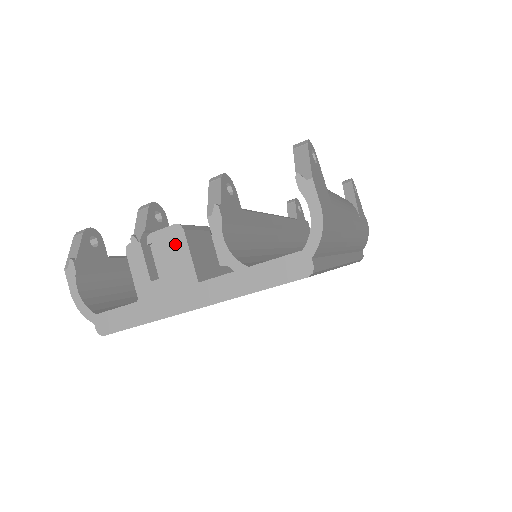
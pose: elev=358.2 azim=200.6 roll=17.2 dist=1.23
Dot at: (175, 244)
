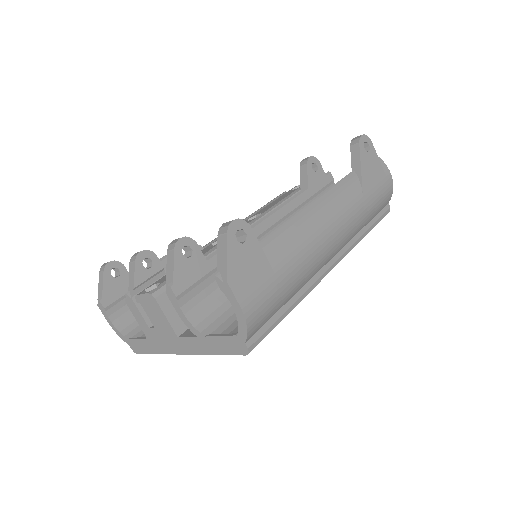
Dot at: (154, 307)
